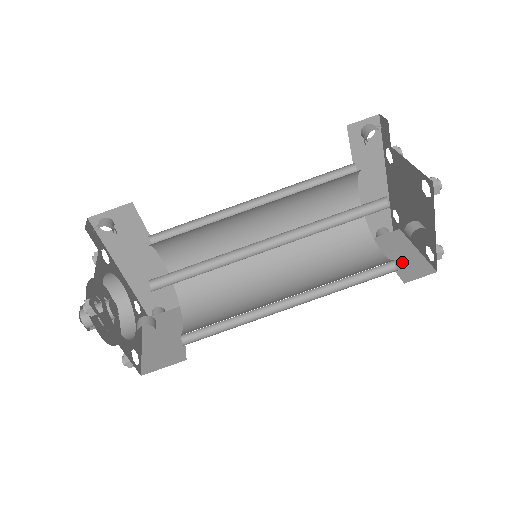
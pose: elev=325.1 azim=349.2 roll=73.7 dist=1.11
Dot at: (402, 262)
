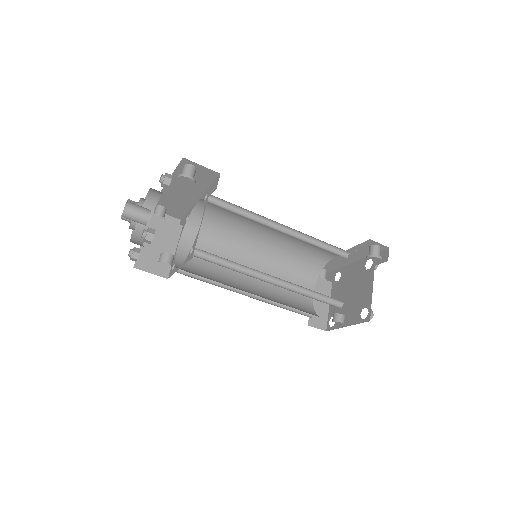
Dot at: (317, 309)
